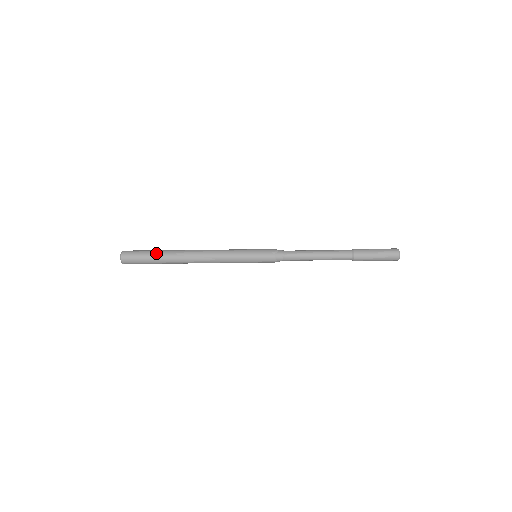
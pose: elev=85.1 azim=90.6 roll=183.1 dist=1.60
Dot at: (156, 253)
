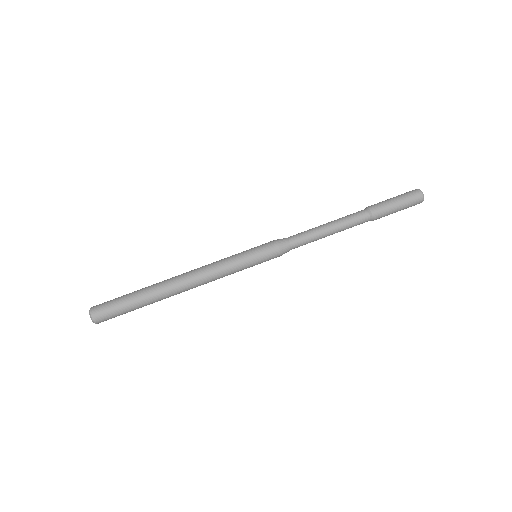
Dot at: (134, 300)
